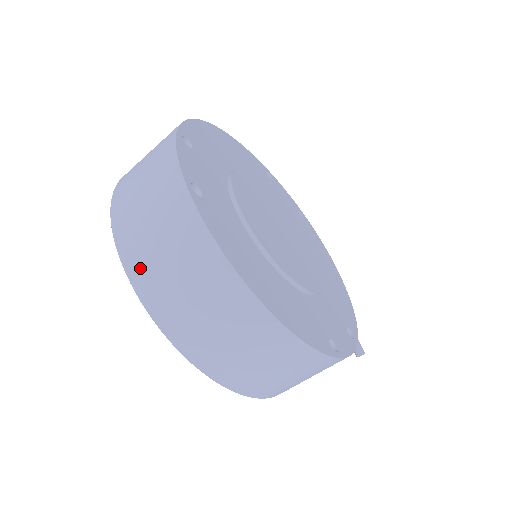
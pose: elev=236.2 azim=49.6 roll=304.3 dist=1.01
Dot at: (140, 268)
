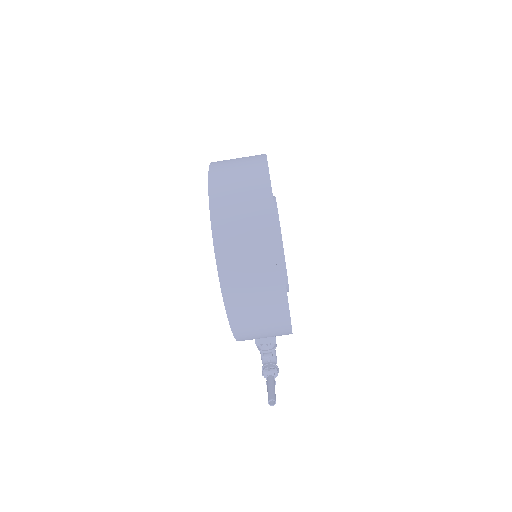
Dot at: (219, 167)
